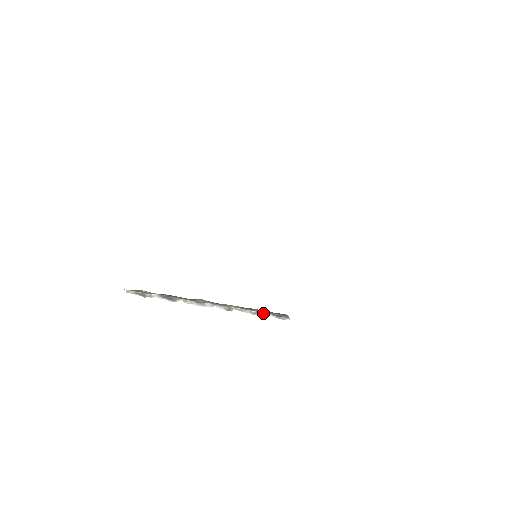
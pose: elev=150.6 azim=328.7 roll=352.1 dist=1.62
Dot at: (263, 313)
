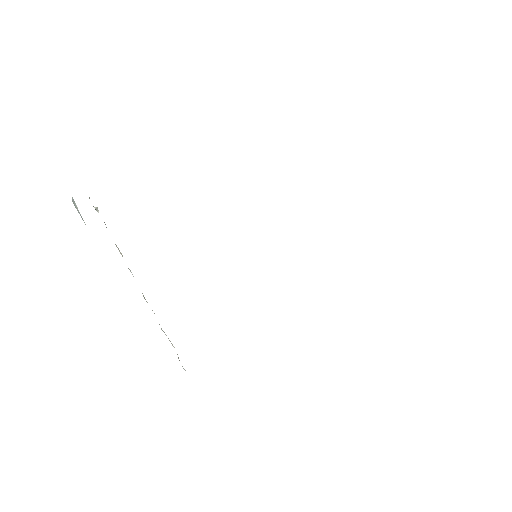
Dot at: occluded
